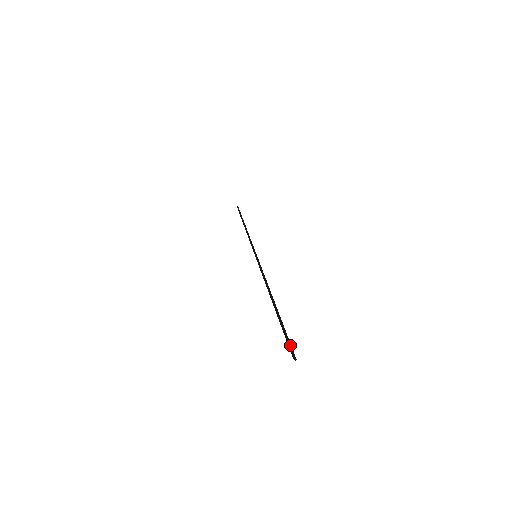
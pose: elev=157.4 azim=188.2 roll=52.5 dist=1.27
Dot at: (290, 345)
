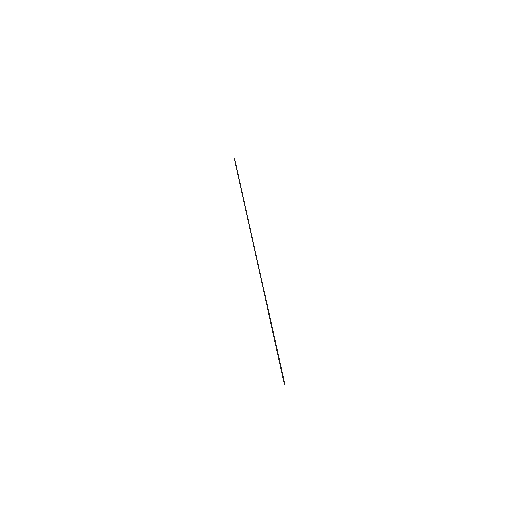
Dot at: occluded
